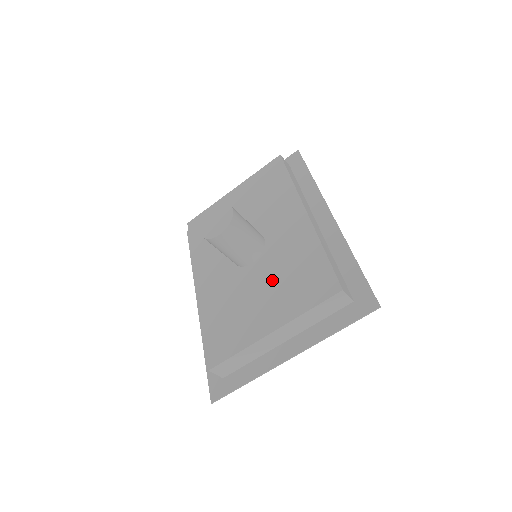
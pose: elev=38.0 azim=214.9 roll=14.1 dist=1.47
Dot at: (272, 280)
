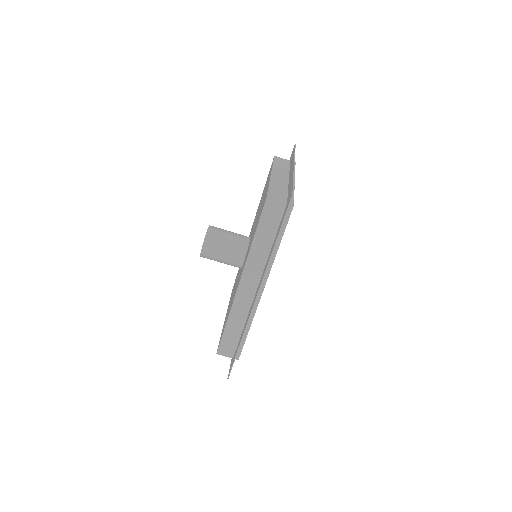
Dot at: occluded
